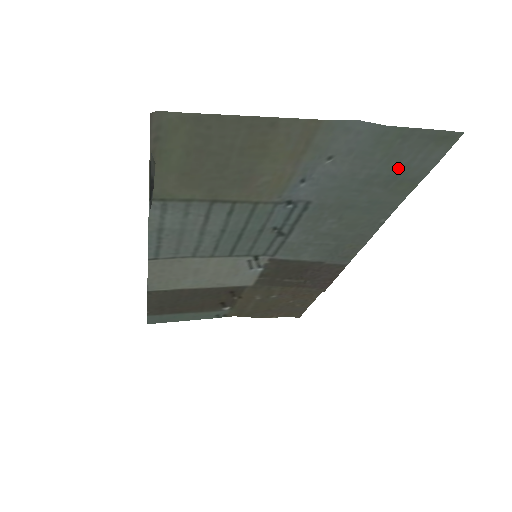
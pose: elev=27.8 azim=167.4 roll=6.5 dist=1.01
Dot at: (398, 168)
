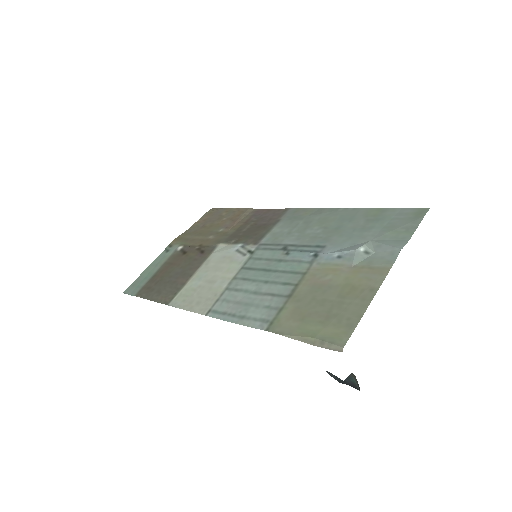
Dot at: (385, 221)
